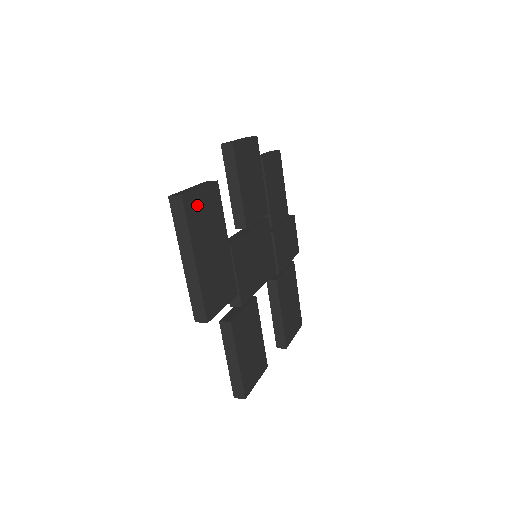
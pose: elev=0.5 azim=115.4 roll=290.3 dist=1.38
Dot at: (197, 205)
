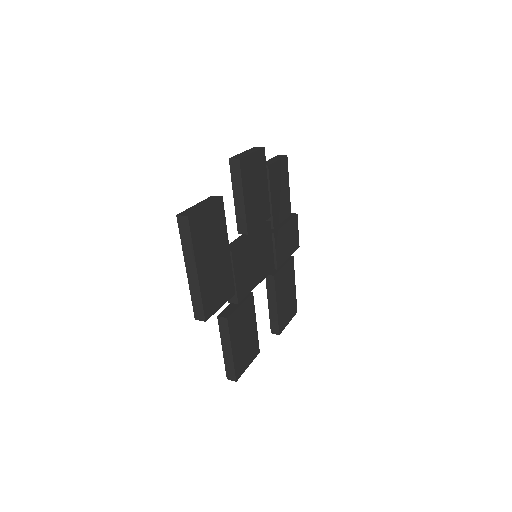
Dot at: (202, 222)
